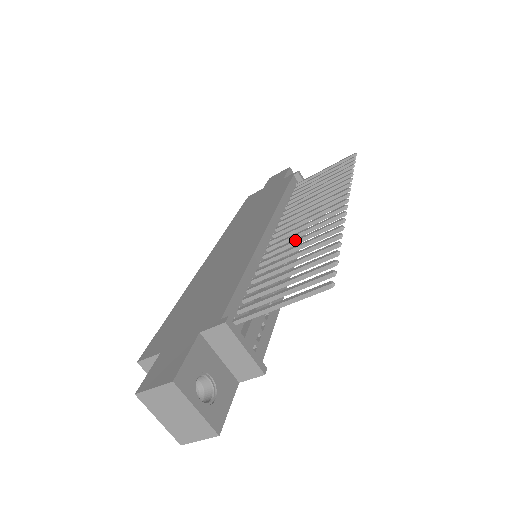
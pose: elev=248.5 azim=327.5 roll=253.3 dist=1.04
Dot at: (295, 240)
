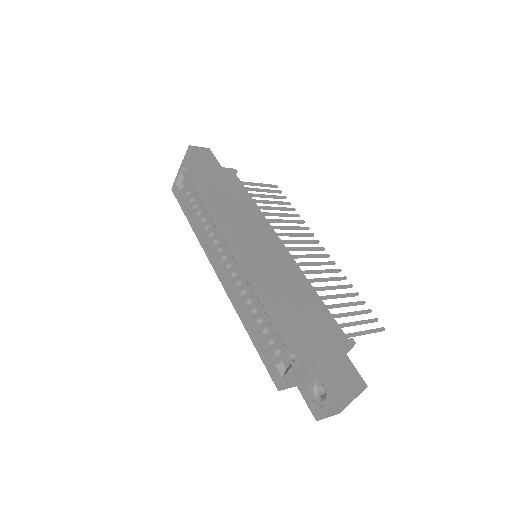
Dot at: (316, 271)
